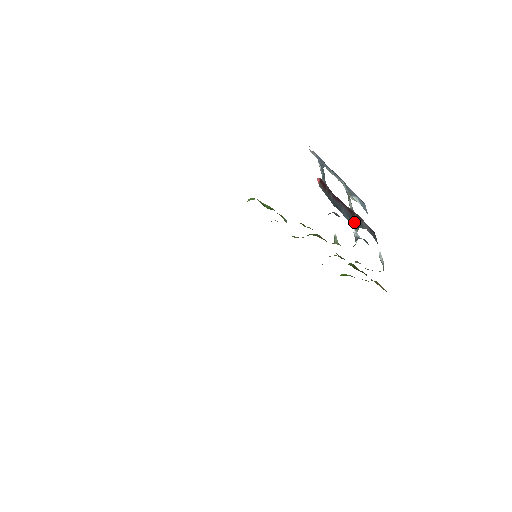
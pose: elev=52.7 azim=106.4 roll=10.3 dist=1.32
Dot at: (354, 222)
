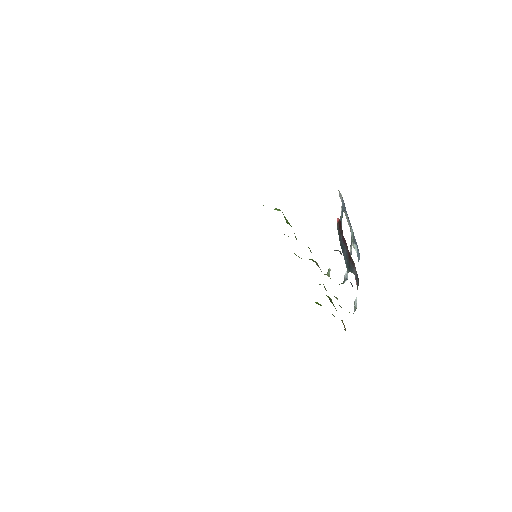
Dot at: (349, 265)
